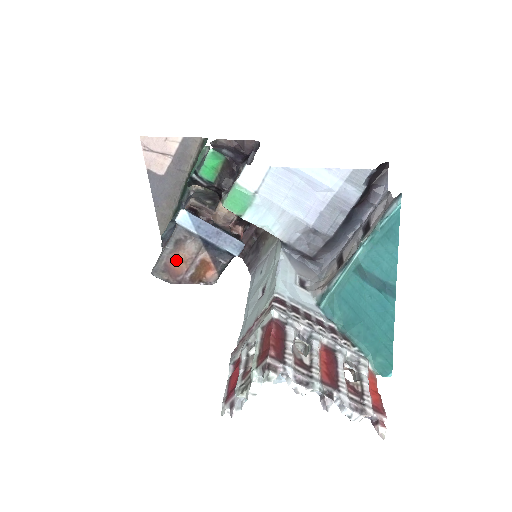
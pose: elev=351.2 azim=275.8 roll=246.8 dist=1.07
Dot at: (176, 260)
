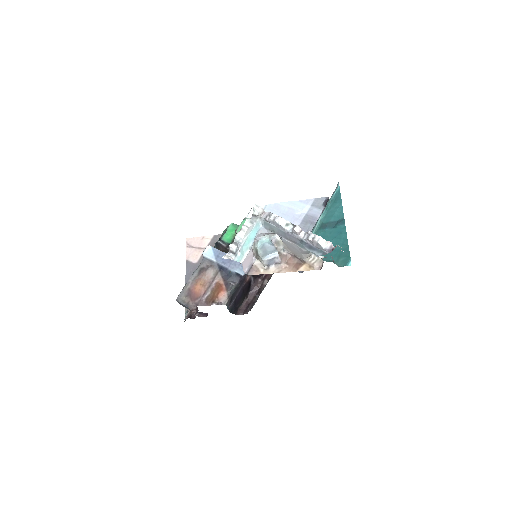
Dot at: (198, 285)
